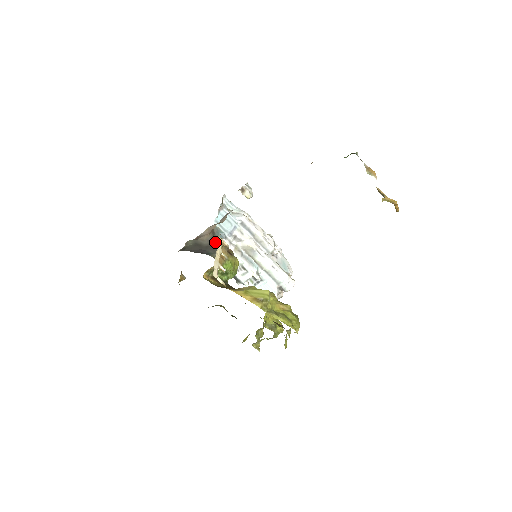
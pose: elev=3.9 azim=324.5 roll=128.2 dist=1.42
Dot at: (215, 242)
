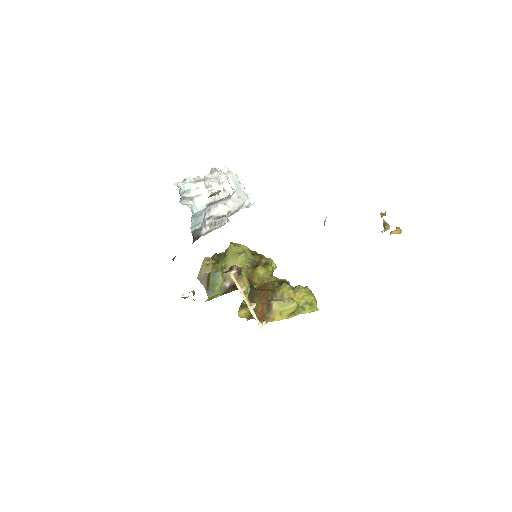
Dot at: occluded
